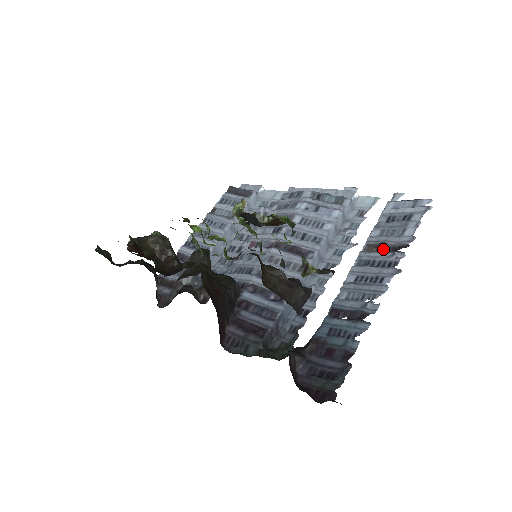
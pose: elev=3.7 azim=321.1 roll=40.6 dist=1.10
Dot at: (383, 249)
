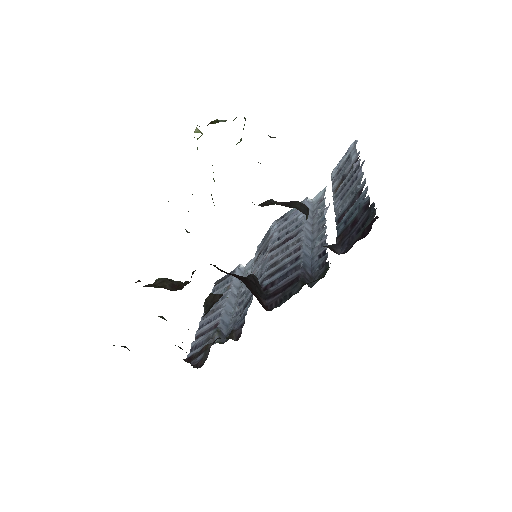
Dot at: occluded
